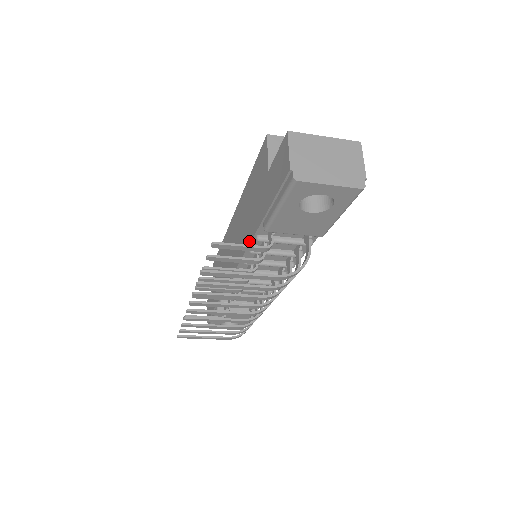
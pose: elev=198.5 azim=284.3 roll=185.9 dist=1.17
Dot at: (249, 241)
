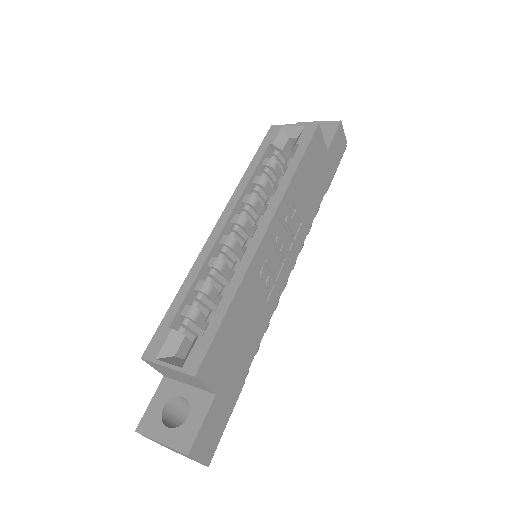
Dot at: occluded
